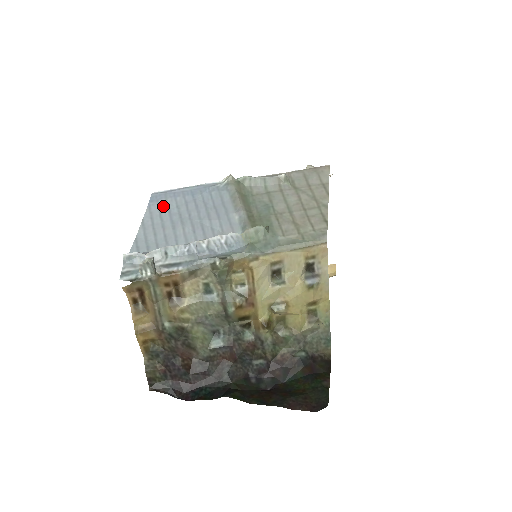
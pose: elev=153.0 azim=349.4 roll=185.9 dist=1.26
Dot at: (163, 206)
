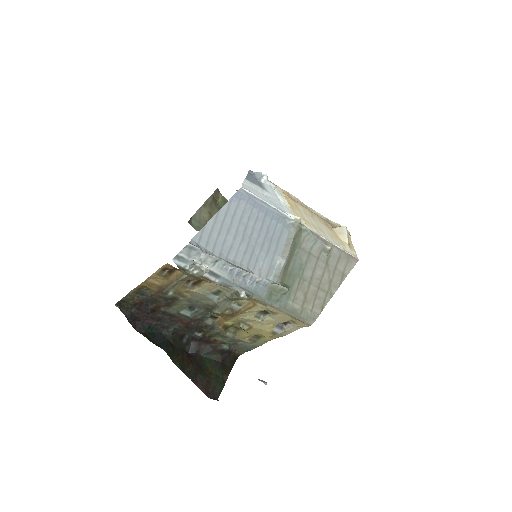
Dot at: (240, 208)
